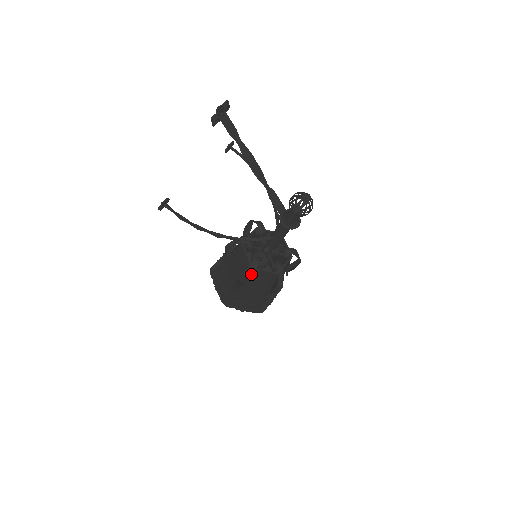
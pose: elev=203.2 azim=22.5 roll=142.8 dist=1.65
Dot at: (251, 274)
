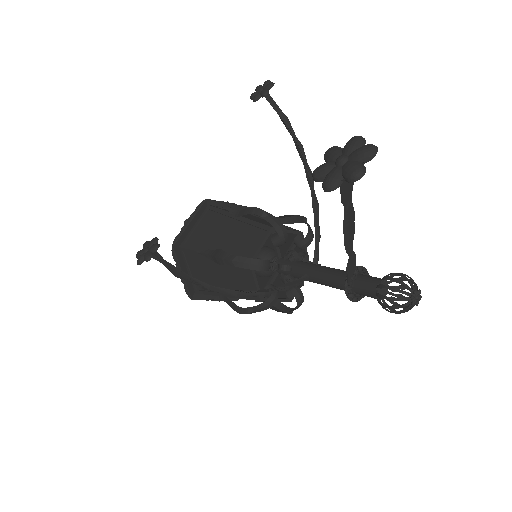
Dot at: occluded
